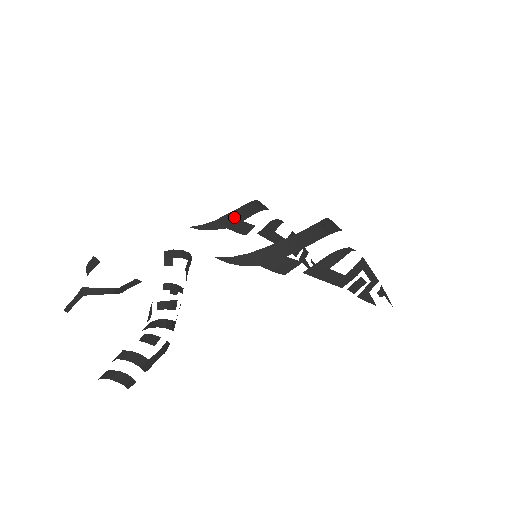
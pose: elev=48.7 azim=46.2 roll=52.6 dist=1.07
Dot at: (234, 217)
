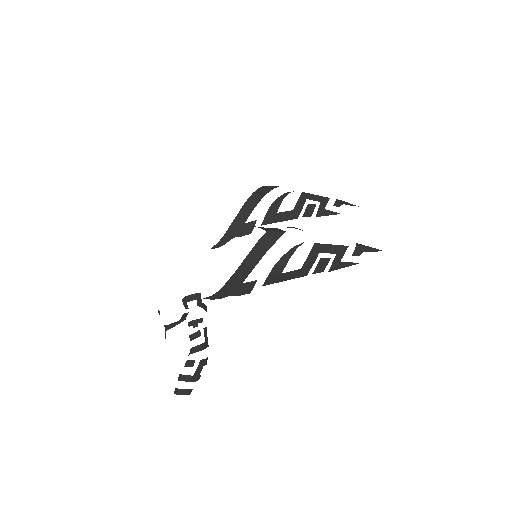
Dot at: (236, 225)
